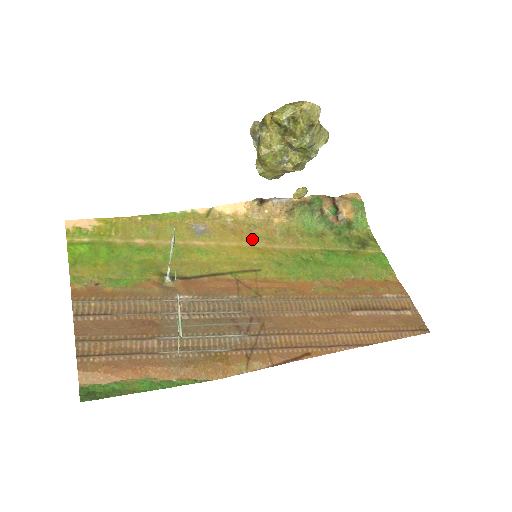
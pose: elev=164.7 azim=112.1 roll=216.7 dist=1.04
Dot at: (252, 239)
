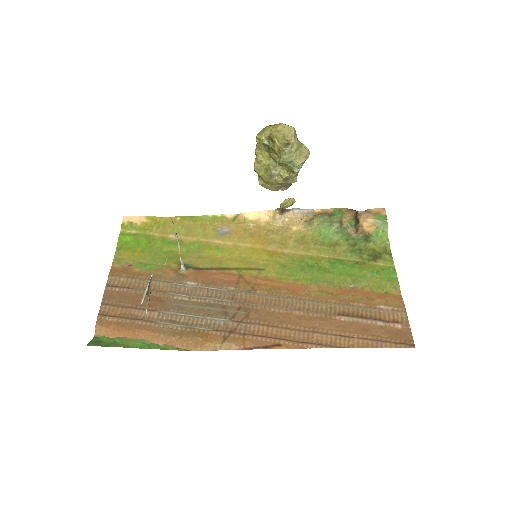
Dot at: (266, 243)
